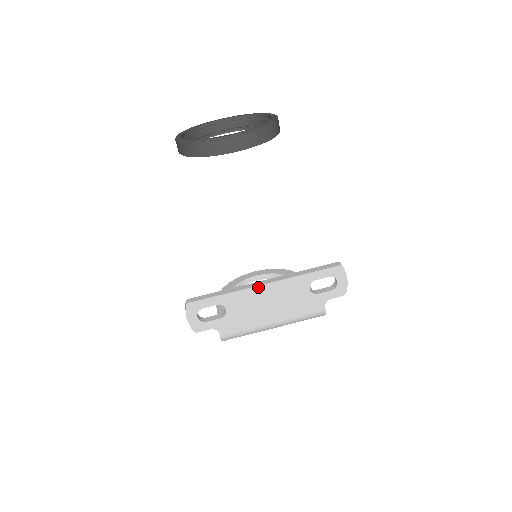
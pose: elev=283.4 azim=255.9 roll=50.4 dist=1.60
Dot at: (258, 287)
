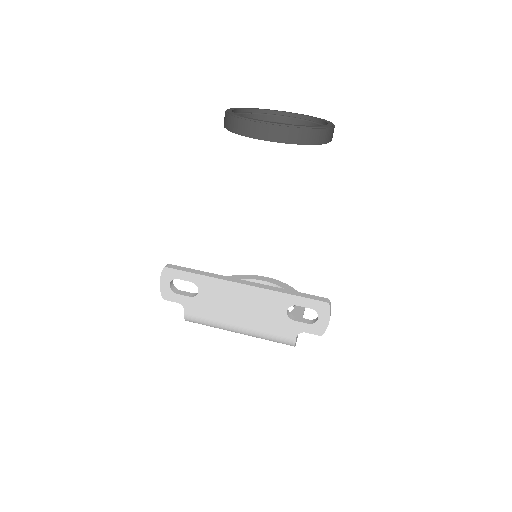
Dot at: (236, 284)
